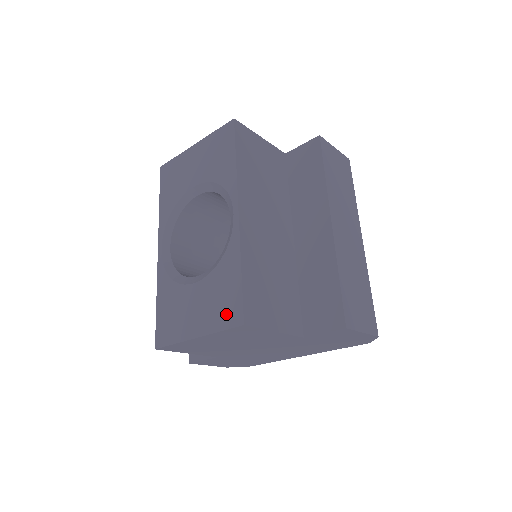
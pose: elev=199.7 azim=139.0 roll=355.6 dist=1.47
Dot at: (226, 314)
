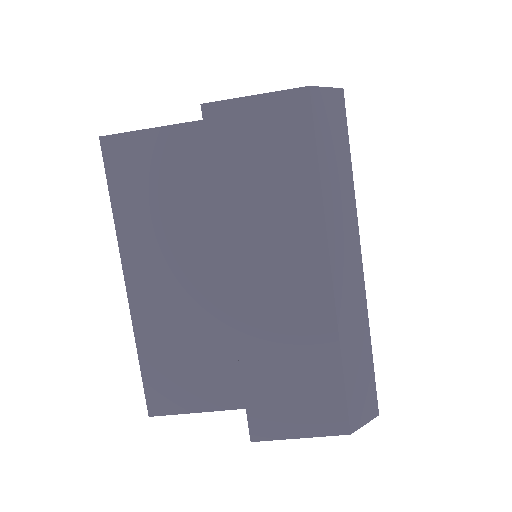
Dot at: occluded
